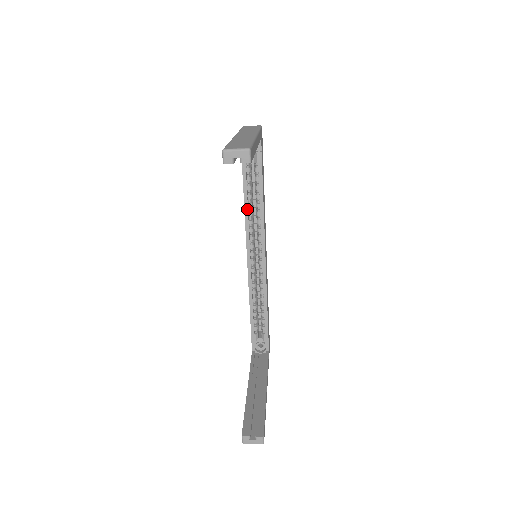
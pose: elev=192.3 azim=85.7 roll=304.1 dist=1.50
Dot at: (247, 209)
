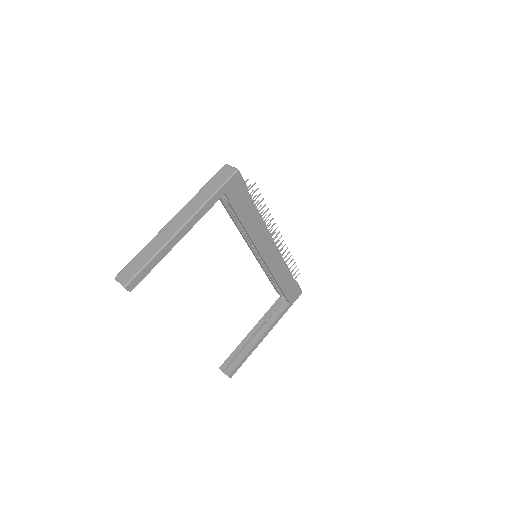
Dot at: (238, 228)
